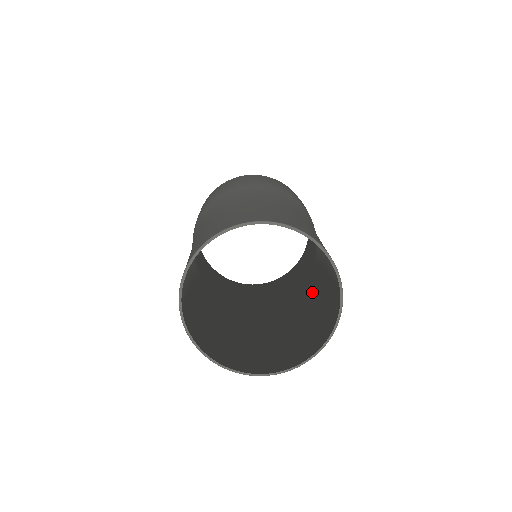
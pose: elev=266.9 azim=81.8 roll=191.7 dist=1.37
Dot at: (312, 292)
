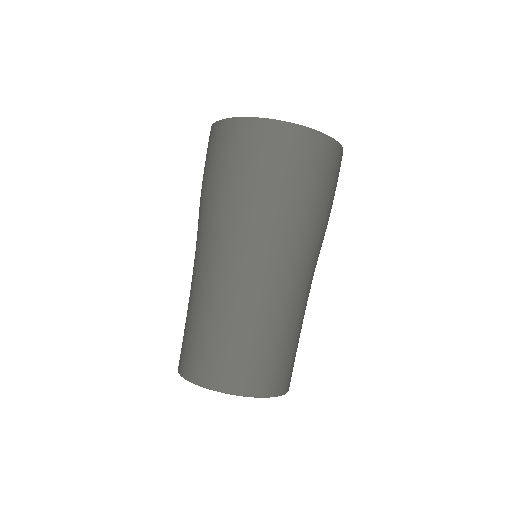
Dot at: occluded
